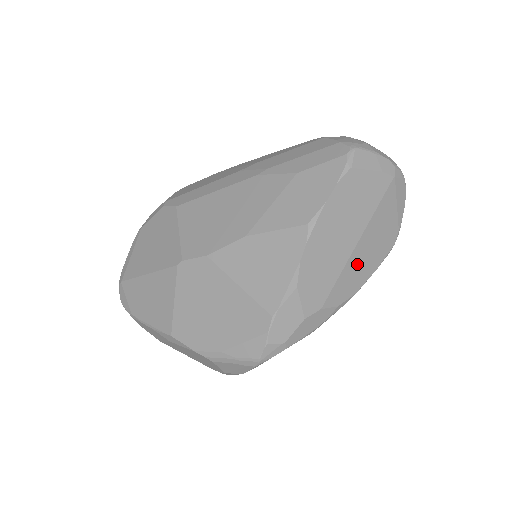
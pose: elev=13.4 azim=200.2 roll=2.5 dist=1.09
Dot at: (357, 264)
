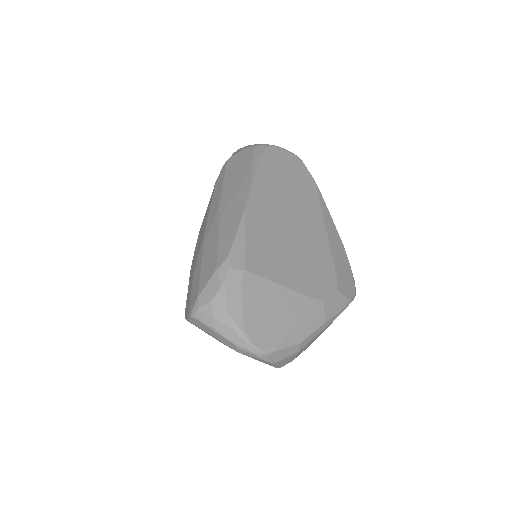
Dot at: occluded
